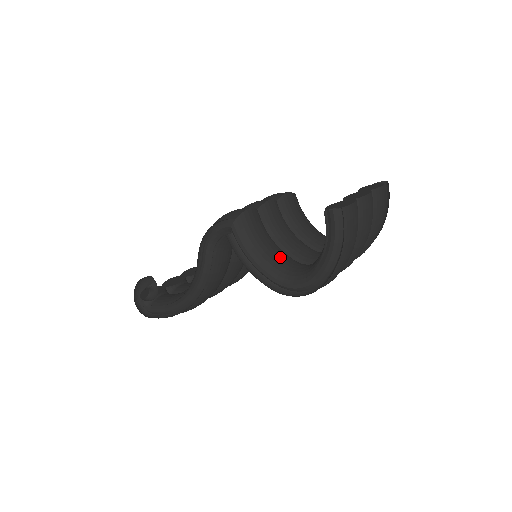
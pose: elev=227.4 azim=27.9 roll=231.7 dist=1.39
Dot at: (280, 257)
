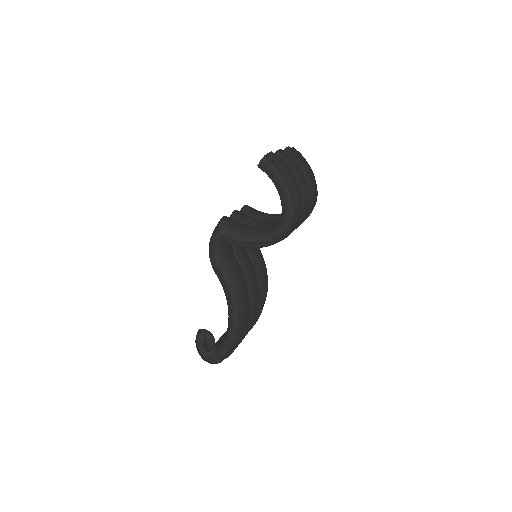
Dot at: (263, 227)
